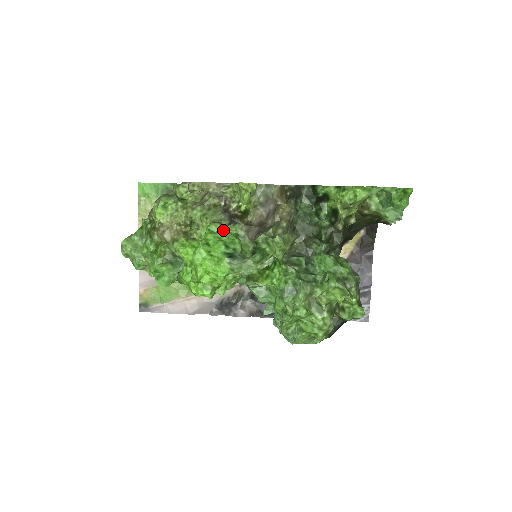
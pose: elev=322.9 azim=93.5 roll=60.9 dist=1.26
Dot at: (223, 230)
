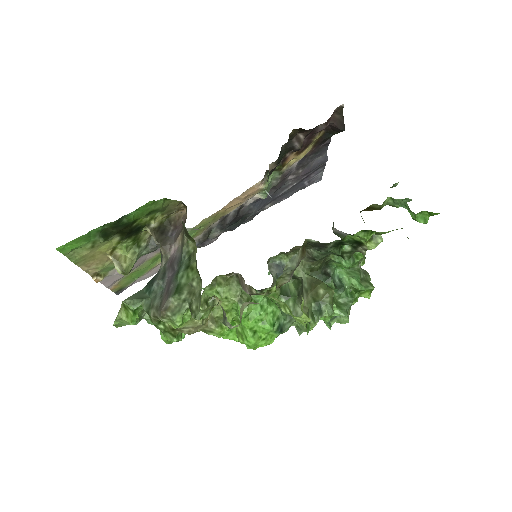
Dot at: (255, 306)
